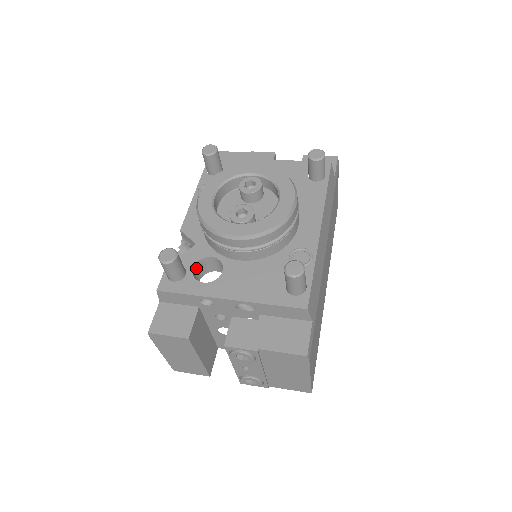
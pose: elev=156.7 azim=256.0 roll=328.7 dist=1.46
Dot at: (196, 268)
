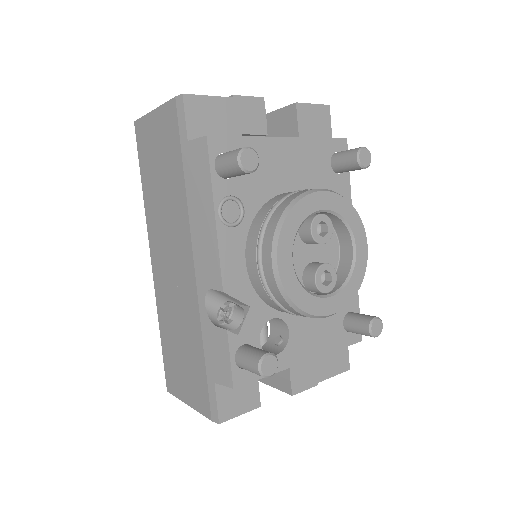
Dot at: occluded
